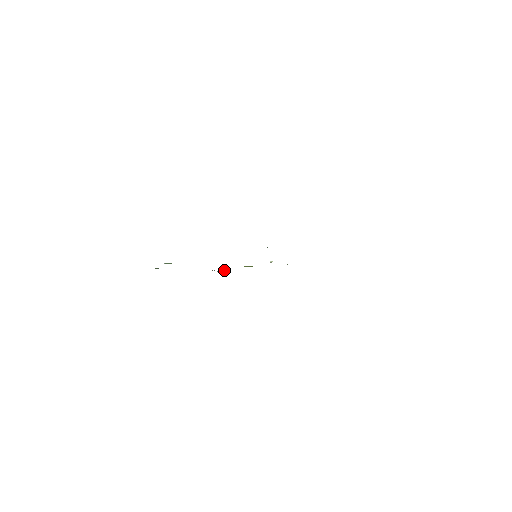
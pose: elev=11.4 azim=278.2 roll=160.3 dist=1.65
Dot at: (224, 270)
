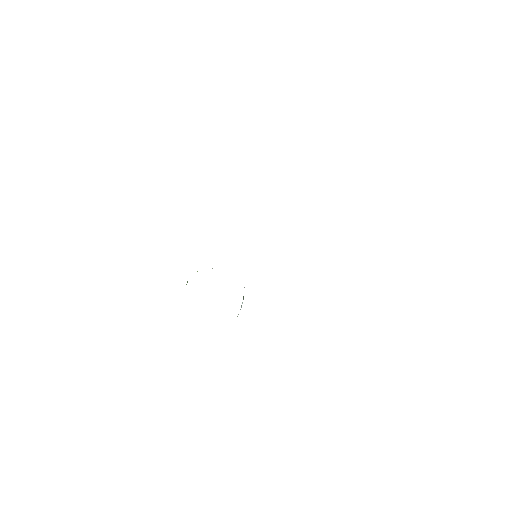
Dot at: occluded
